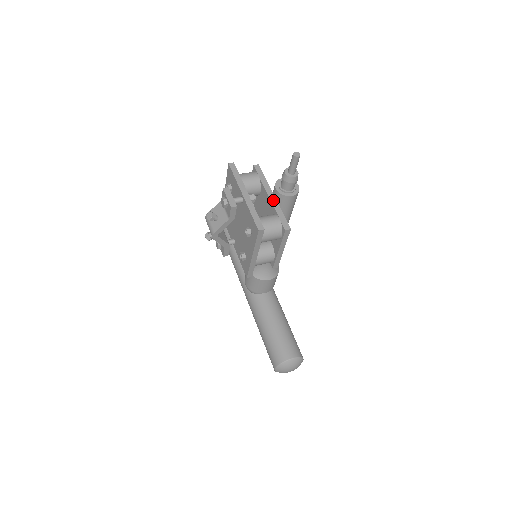
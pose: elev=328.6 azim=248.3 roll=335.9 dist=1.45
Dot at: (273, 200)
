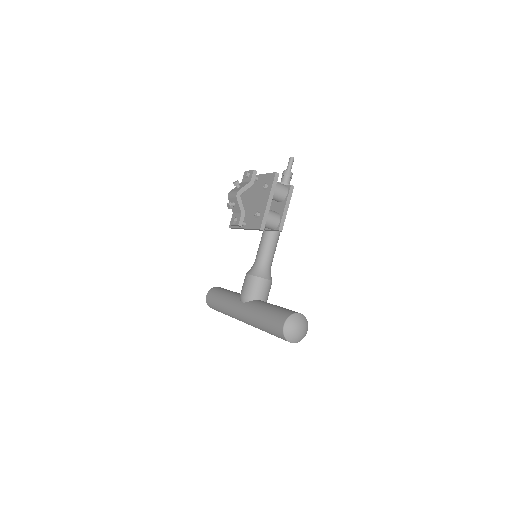
Dot at: occluded
